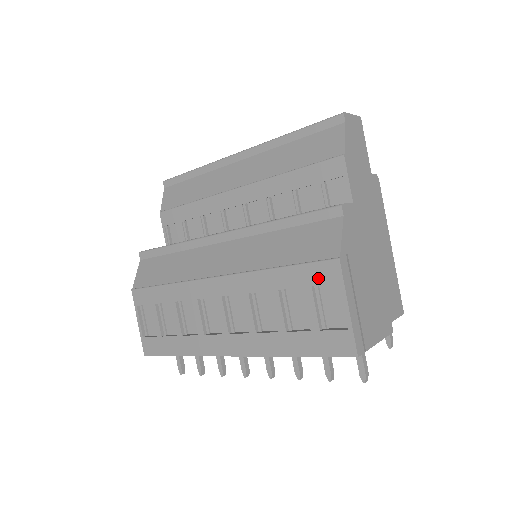
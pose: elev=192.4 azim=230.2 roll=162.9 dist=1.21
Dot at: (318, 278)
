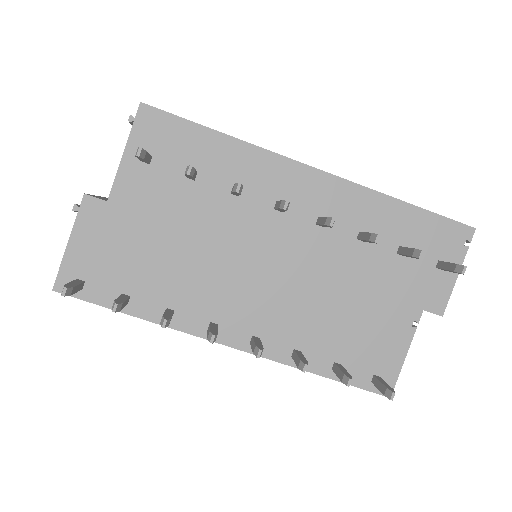
Dot at: occluded
